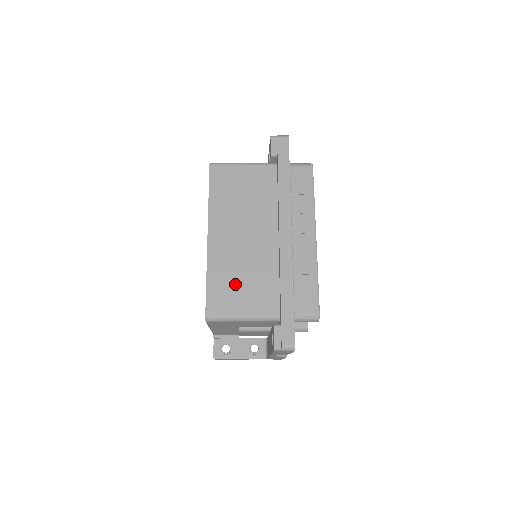
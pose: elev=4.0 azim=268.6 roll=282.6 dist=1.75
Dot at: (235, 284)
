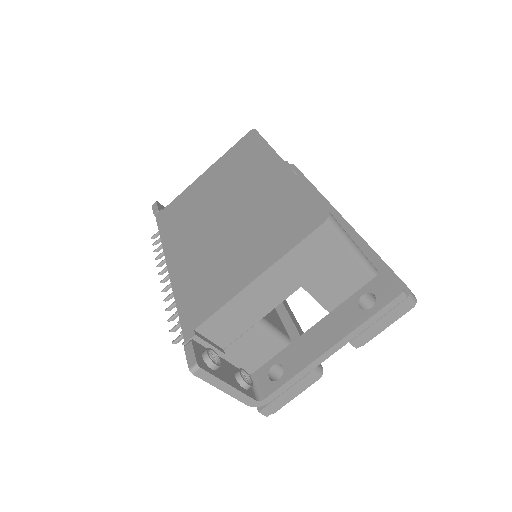
Dot at: occluded
